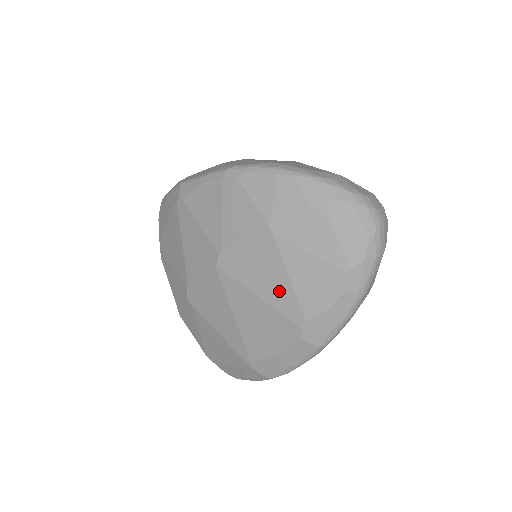
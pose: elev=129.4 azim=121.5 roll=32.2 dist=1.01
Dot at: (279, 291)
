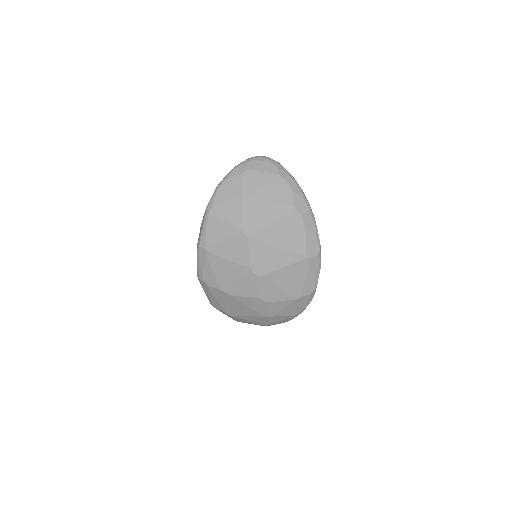
Dot at: (274, 211)
